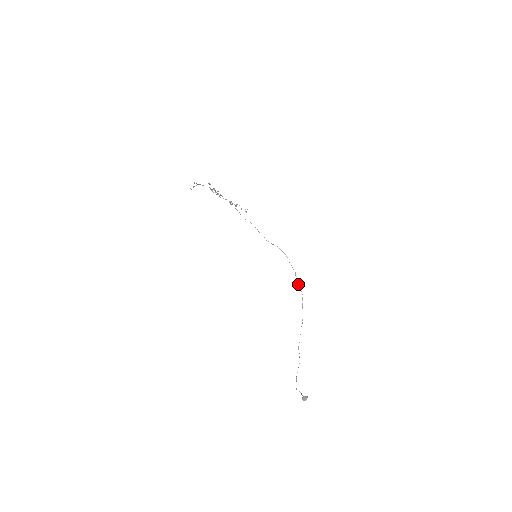
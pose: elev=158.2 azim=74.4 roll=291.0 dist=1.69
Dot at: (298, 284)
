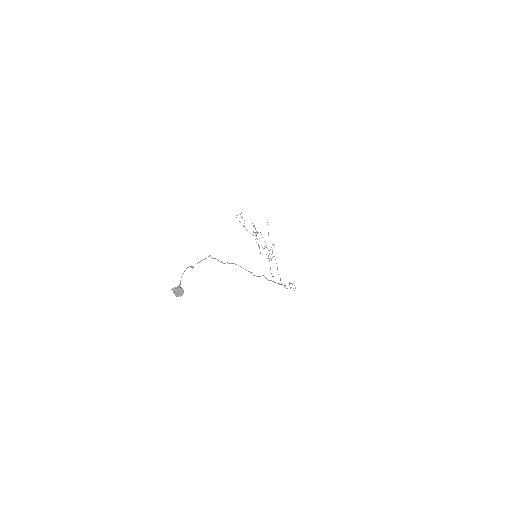
Dot at: occluded
